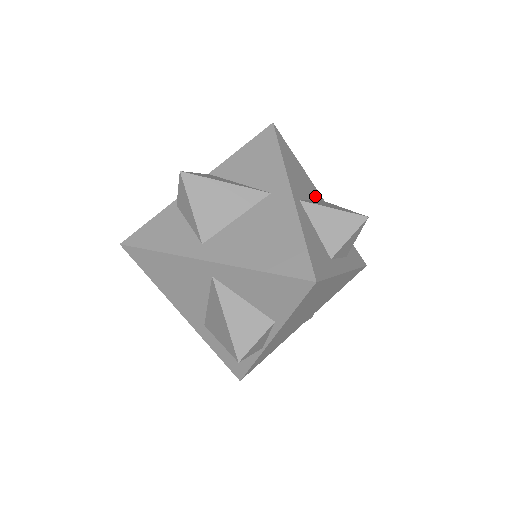
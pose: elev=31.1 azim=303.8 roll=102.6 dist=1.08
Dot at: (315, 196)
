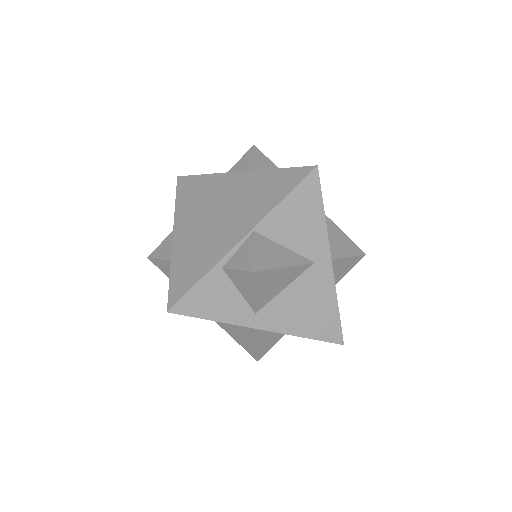
Dot at: occluded
